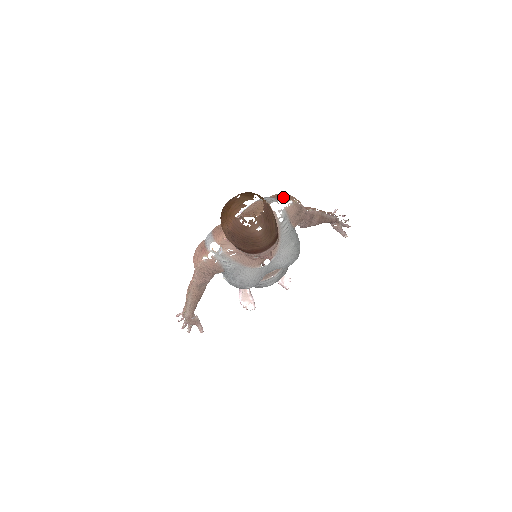
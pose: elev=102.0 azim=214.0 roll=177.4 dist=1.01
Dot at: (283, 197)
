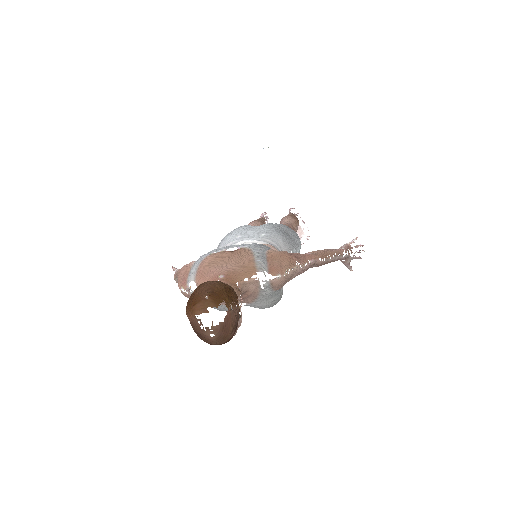
Dot at: (274, 267)
